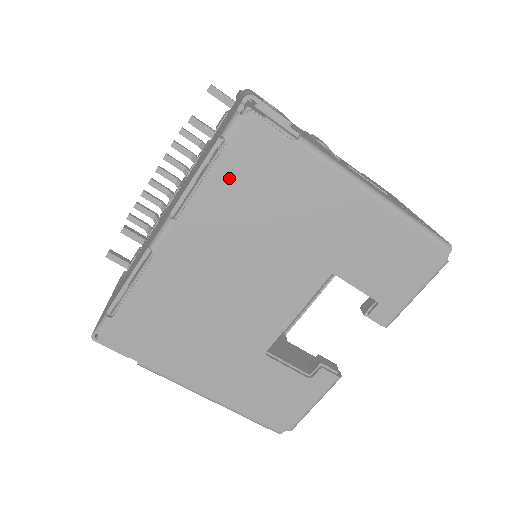
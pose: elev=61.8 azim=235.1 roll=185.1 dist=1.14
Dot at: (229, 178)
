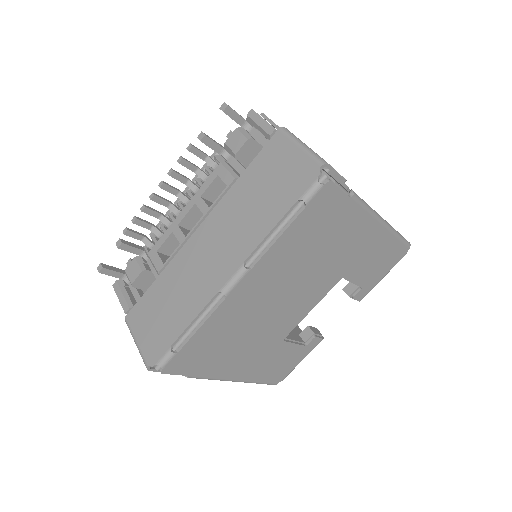
Dot at: (299, 231)
